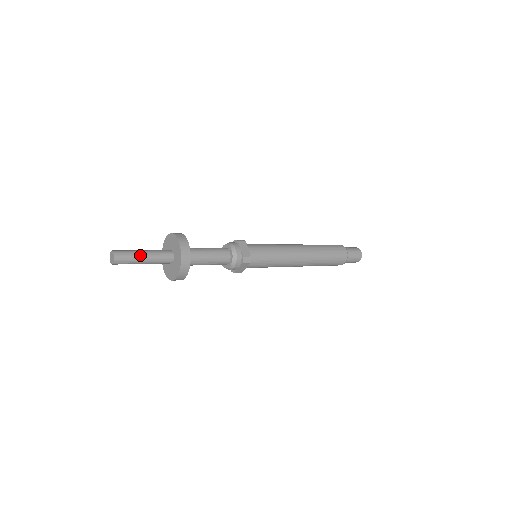
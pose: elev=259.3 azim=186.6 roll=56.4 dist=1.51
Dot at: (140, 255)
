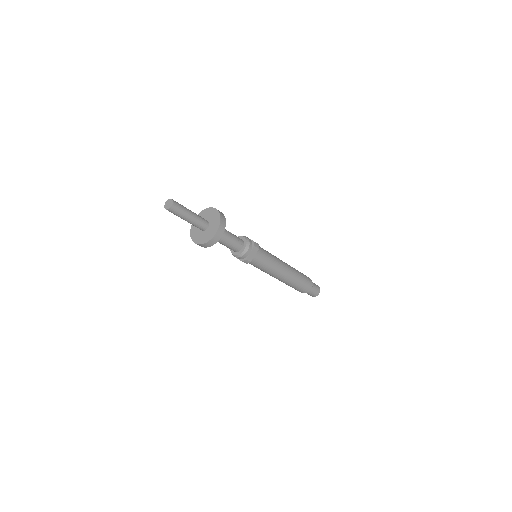
Dot at: (187, 217)
